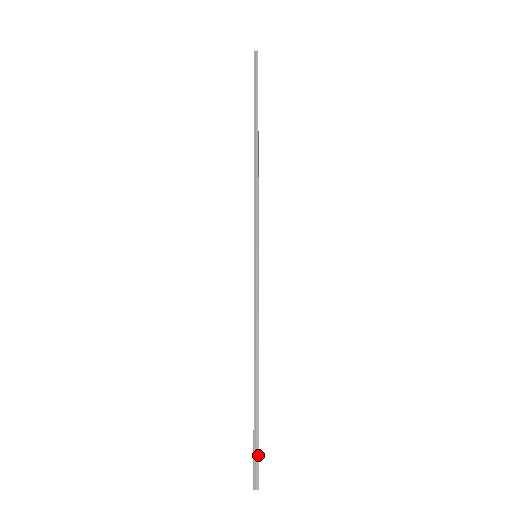
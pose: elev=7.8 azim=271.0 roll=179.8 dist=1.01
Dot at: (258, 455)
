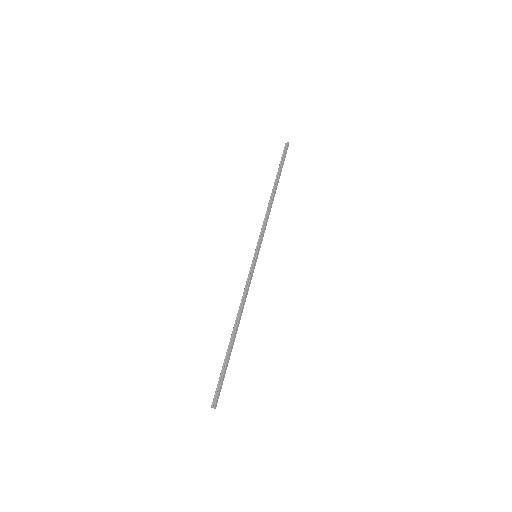
Dot at: (221, 383)
